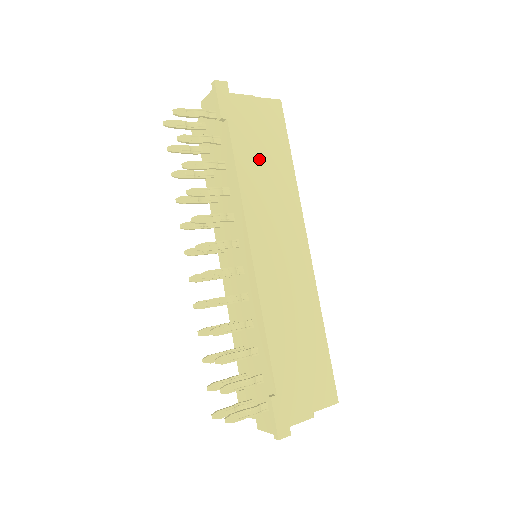
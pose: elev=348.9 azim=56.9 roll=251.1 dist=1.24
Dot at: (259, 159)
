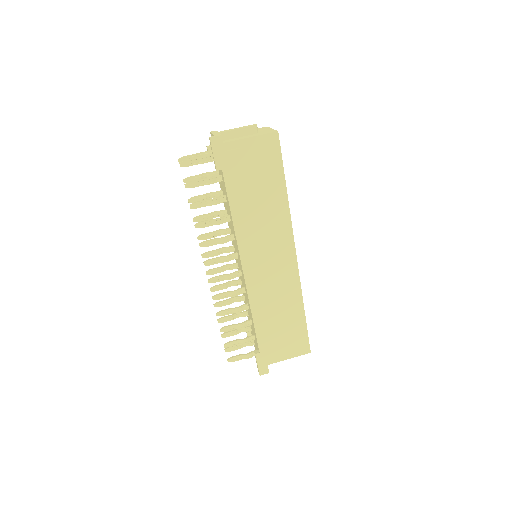
Dot at: (251, 197)
